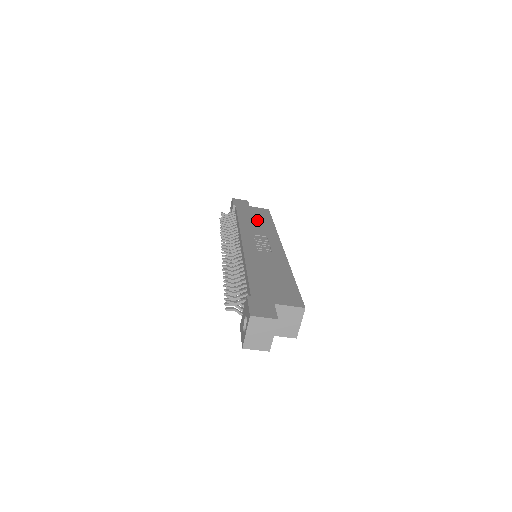
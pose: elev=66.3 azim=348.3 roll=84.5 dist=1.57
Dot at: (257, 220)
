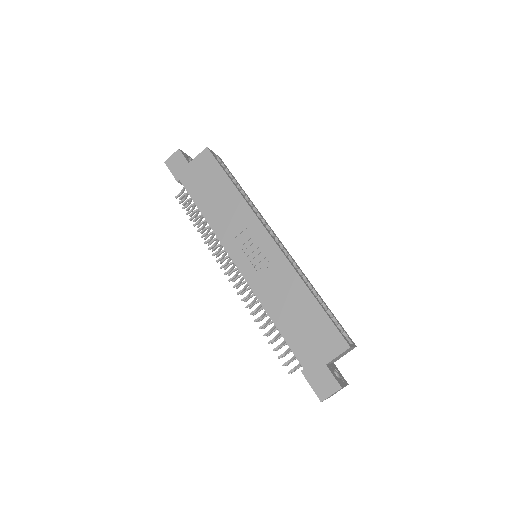
Dot at: (216, 195)
